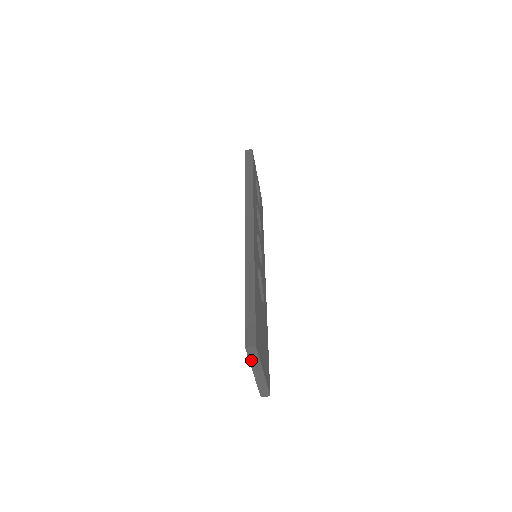
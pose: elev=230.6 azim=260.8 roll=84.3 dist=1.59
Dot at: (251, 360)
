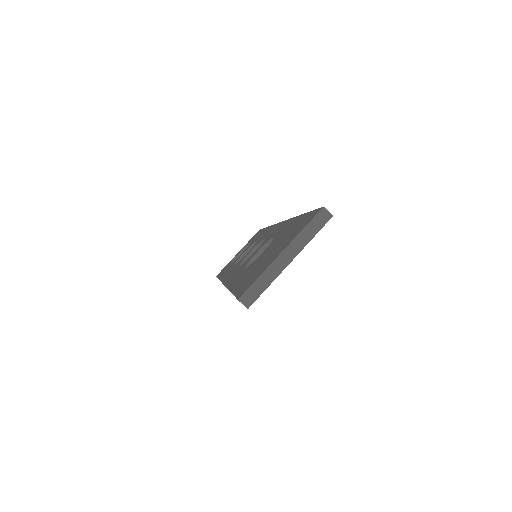
Dot at: (306, 229)
